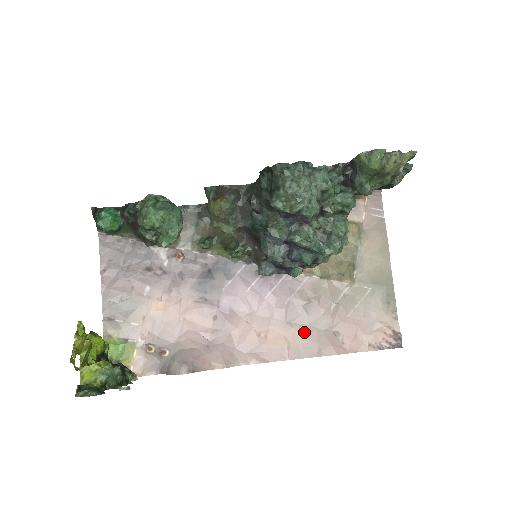
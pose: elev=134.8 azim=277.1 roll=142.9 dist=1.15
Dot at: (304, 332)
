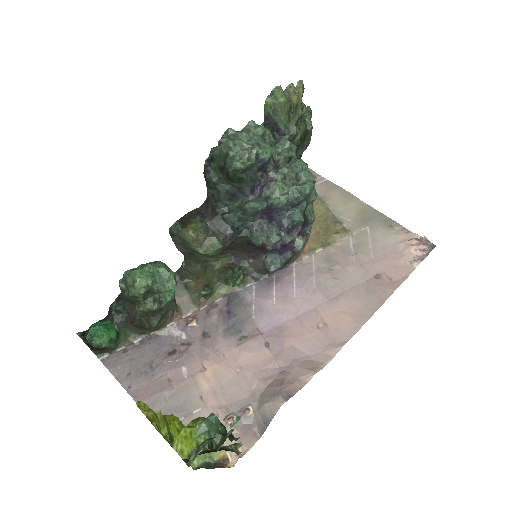
Dot at: (352, 295)
